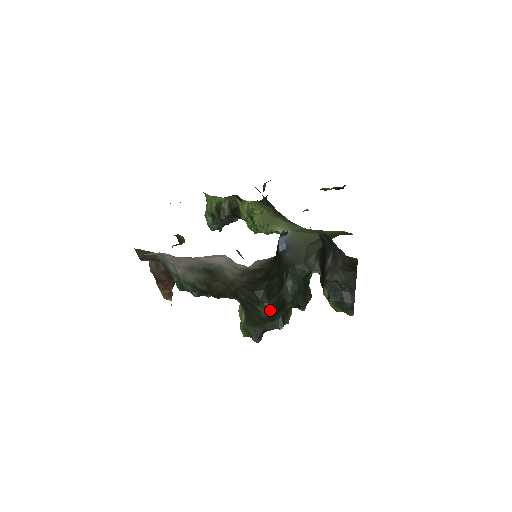
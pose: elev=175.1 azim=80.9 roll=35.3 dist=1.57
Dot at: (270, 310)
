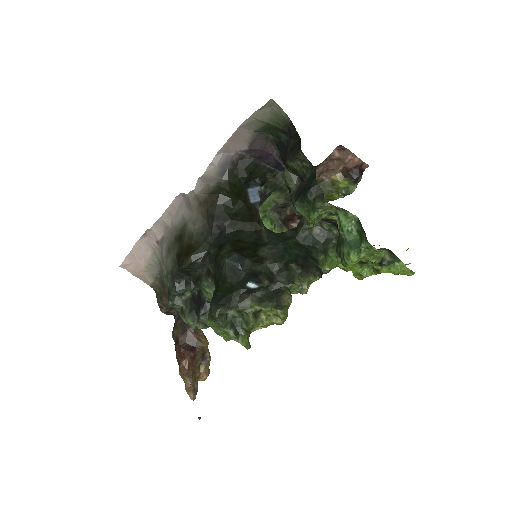
Dot at: (229, 254)
